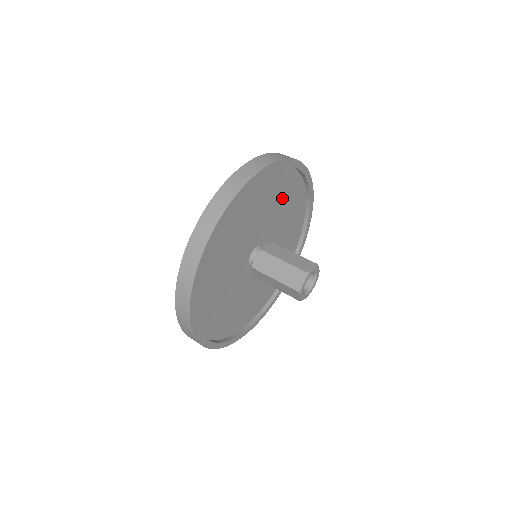
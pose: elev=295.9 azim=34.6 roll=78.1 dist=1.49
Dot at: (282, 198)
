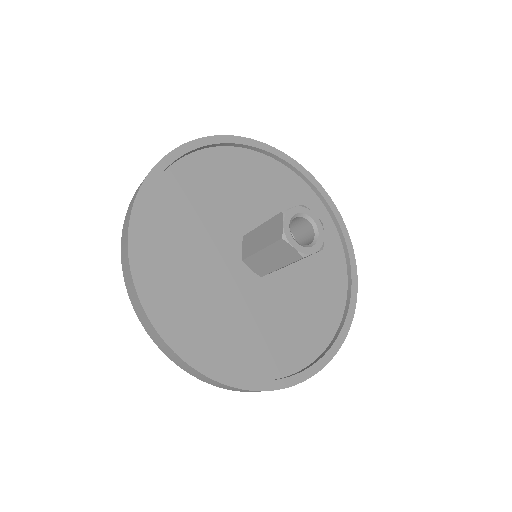
Dot at: (259, 186)
